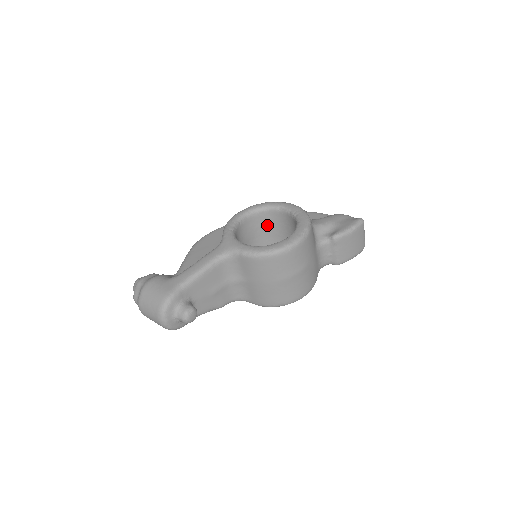
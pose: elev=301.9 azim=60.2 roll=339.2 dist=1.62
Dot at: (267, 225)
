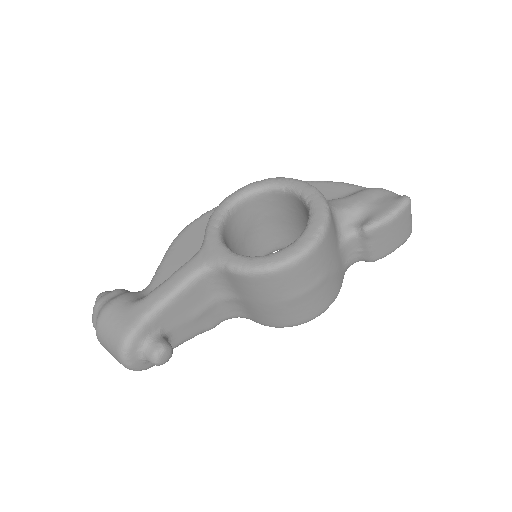
Dot at: (271, 210)
